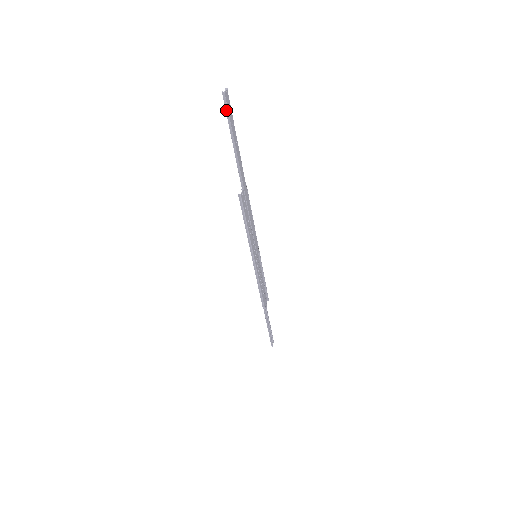
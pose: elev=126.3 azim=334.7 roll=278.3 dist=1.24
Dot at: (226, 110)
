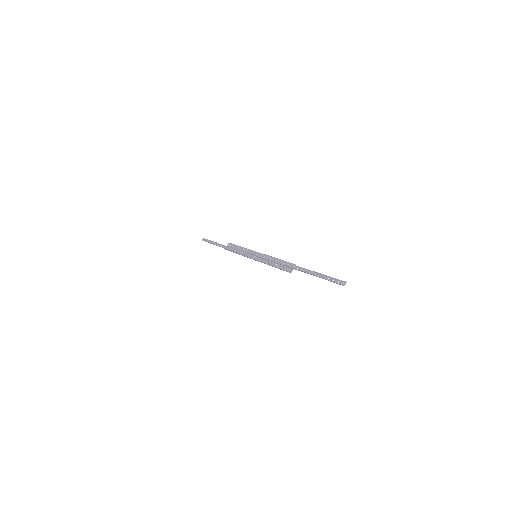
Dot at: (334, 282)
